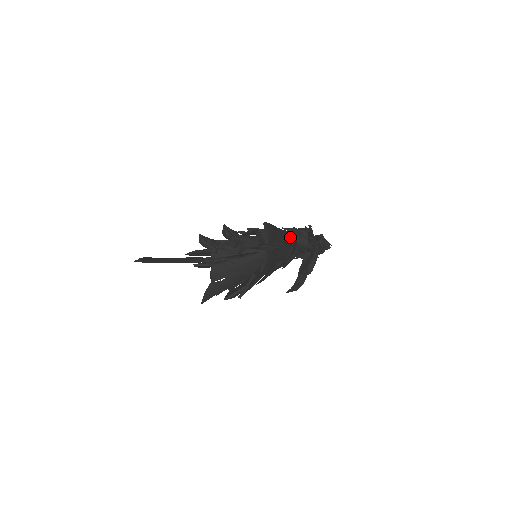
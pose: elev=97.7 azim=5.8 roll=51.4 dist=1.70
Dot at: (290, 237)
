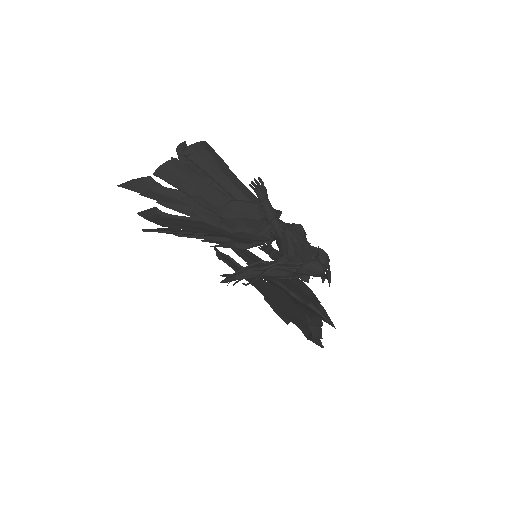
Dot at: (248, 198)
